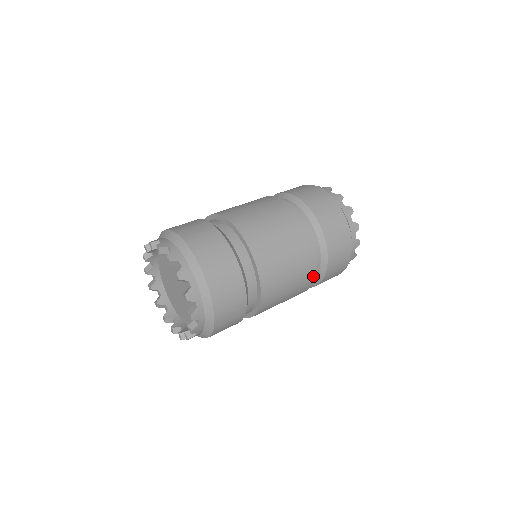
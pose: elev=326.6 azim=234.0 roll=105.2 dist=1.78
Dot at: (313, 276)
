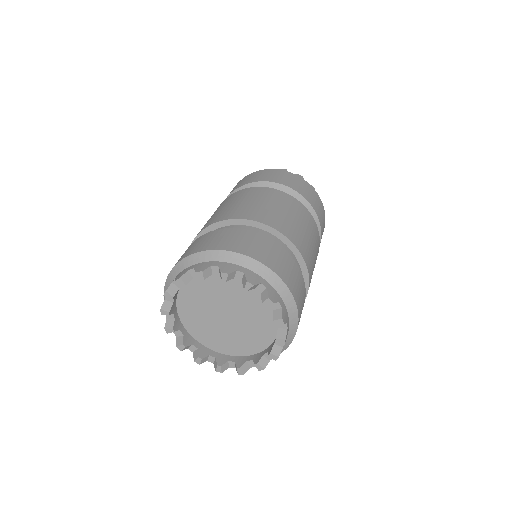
Dot at: (300, 205)
